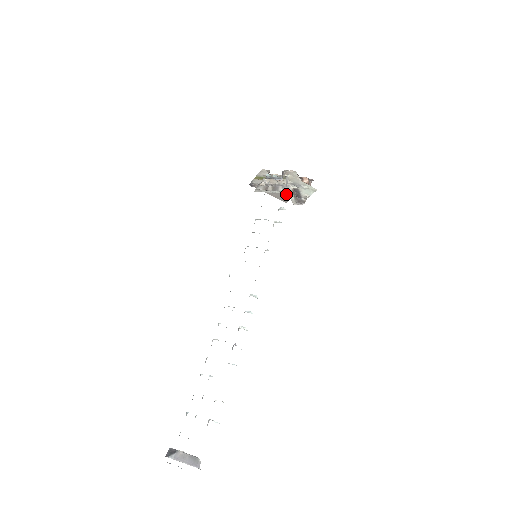
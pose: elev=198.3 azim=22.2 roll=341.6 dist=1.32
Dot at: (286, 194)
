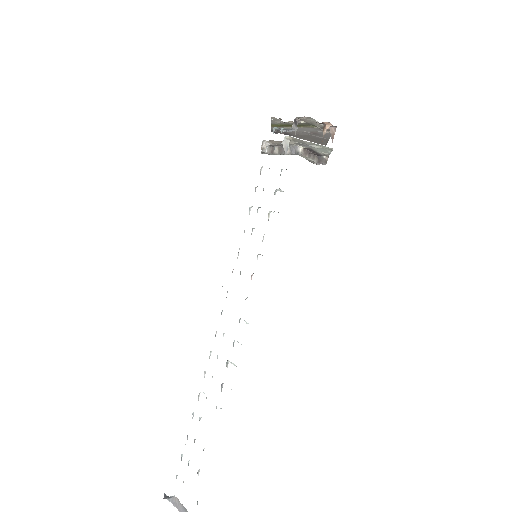
Dot at: (319, 138)
